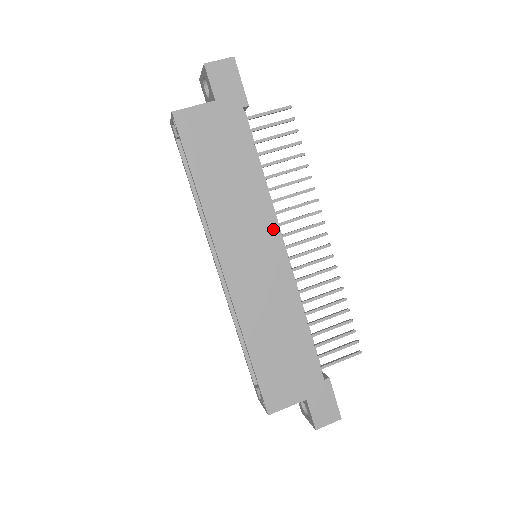
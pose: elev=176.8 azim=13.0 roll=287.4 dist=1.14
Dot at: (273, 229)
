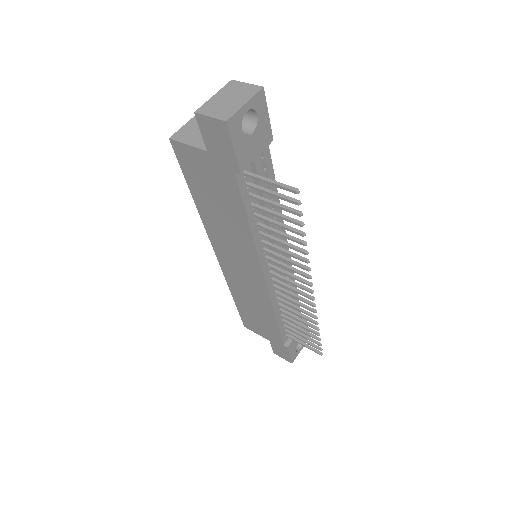
Dot at: (256, 264)
